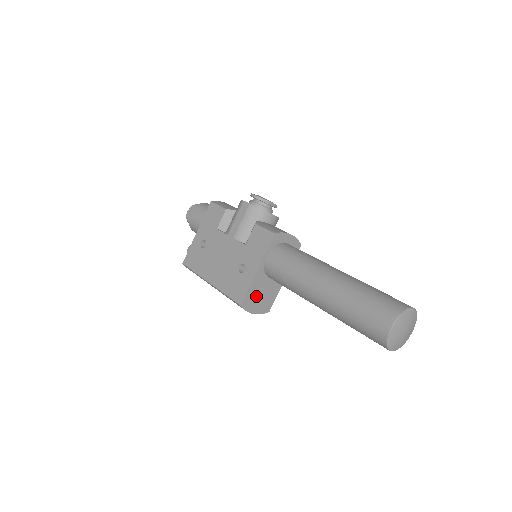
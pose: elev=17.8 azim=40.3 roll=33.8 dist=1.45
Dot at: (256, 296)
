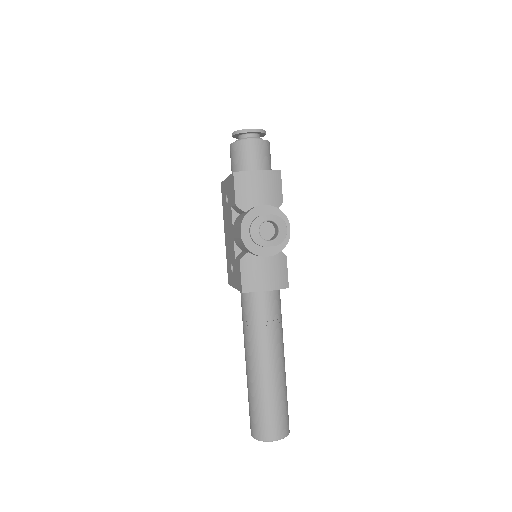
Dot at: occluded
